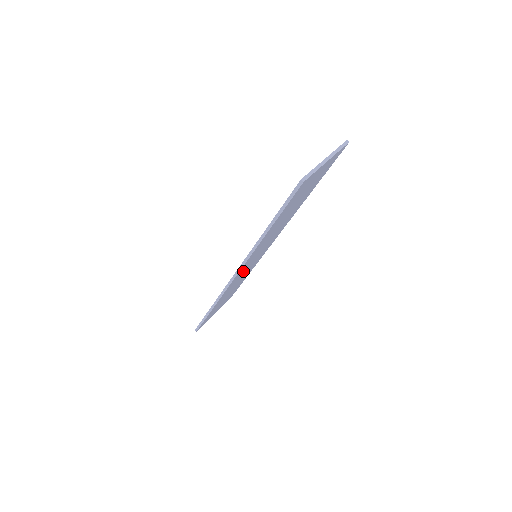
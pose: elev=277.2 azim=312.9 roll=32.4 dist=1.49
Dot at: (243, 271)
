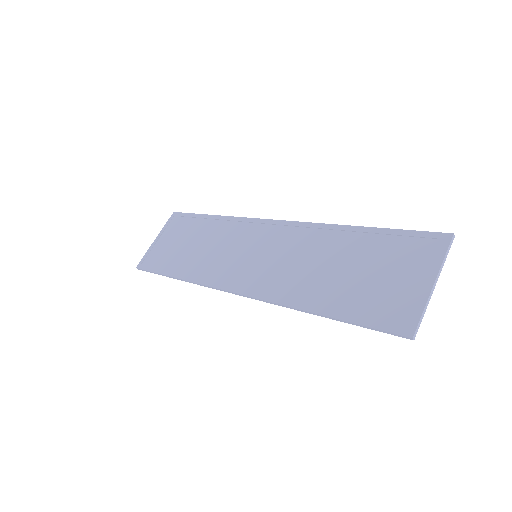
Dot at: (236, 269)
